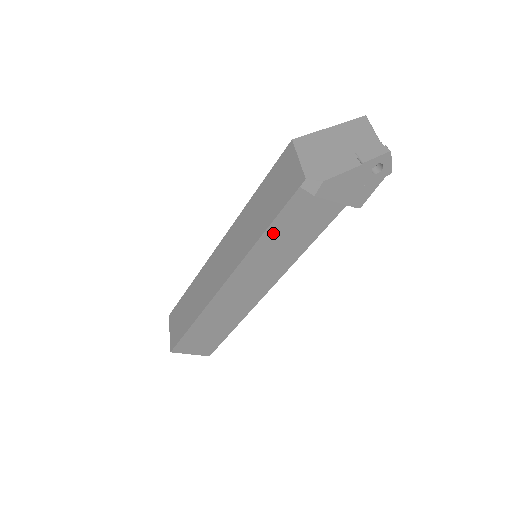
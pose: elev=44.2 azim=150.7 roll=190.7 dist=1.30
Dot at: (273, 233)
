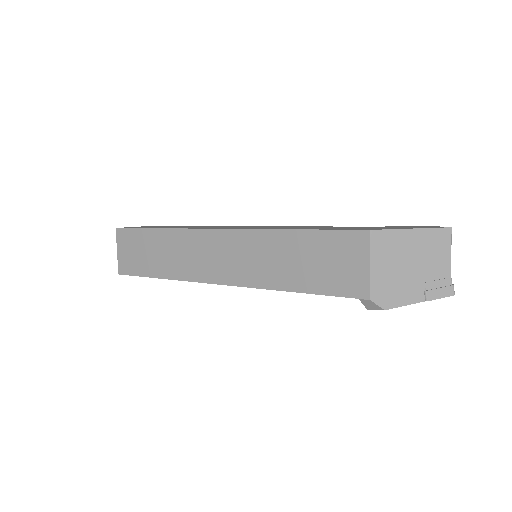
Dot at: occluded
